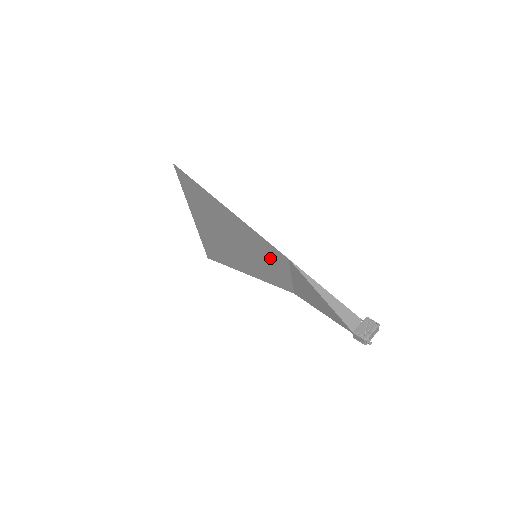
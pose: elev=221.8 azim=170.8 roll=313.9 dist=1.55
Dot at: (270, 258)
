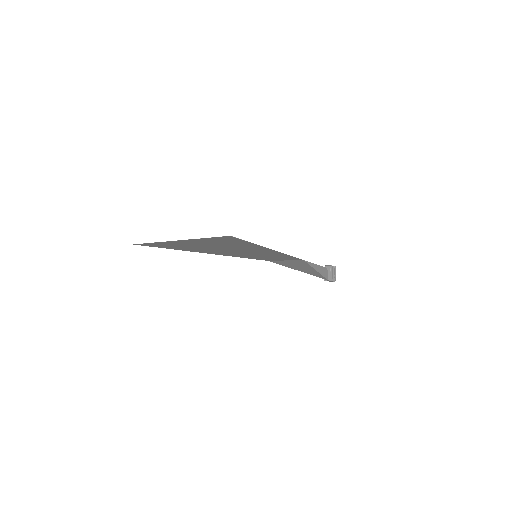
Dot at: (276, 257)
